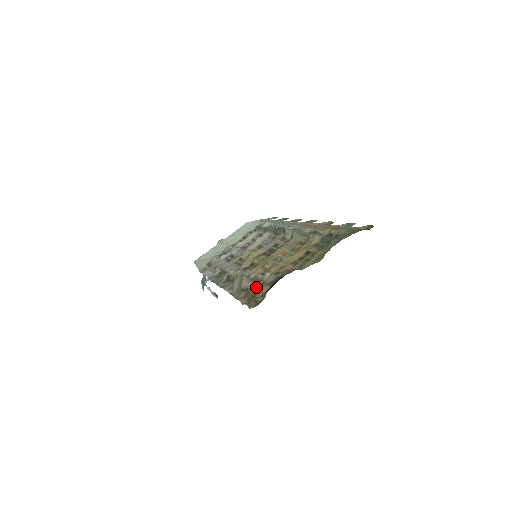
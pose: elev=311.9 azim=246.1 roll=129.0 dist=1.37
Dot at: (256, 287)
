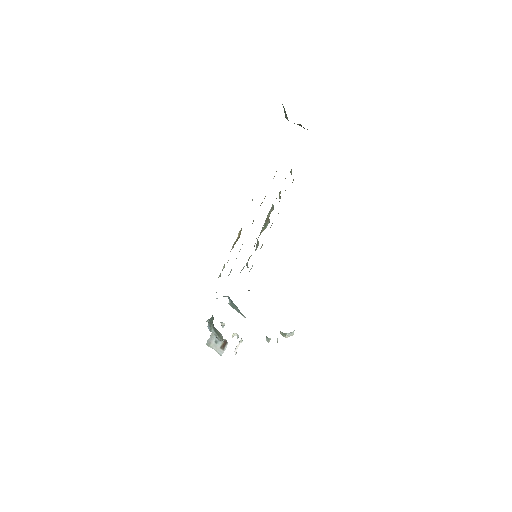
Dot at: occluded
